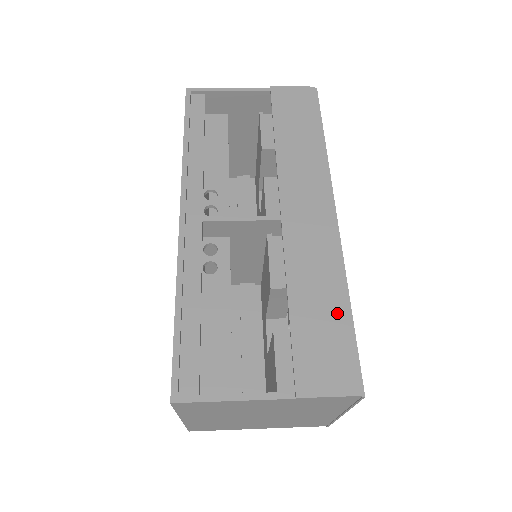
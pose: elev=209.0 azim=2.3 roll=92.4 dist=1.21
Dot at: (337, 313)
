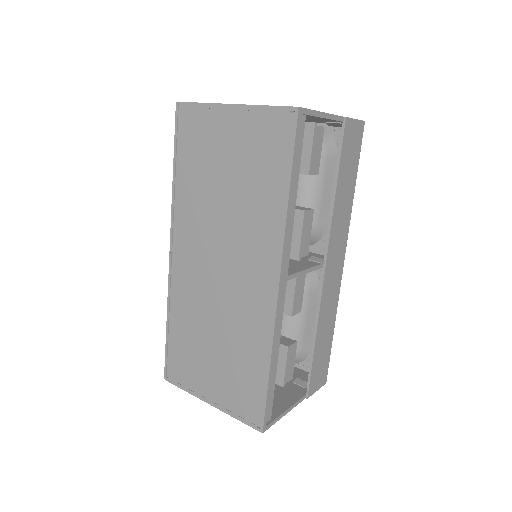
Dot at: (329, 340)
